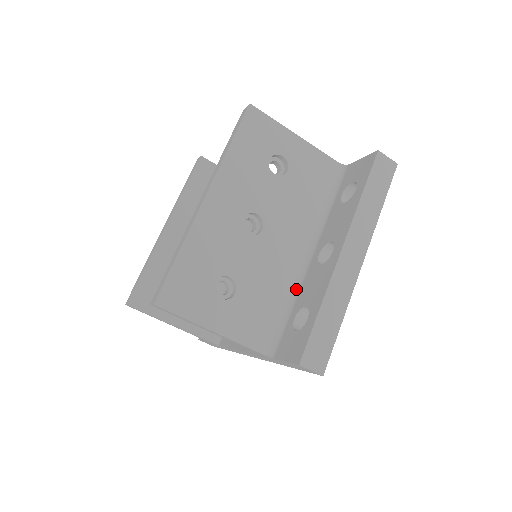
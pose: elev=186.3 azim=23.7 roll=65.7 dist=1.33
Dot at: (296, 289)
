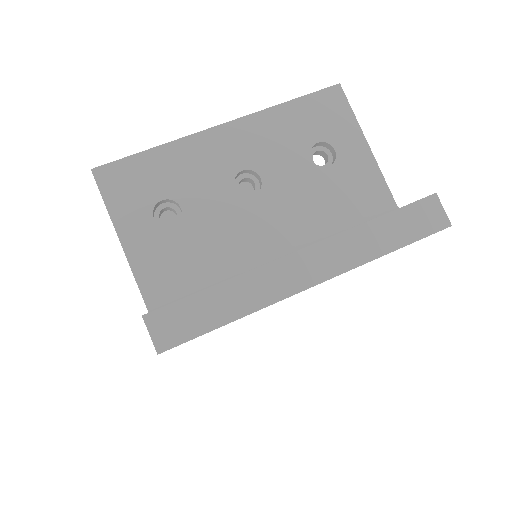
Dot at: occluded
